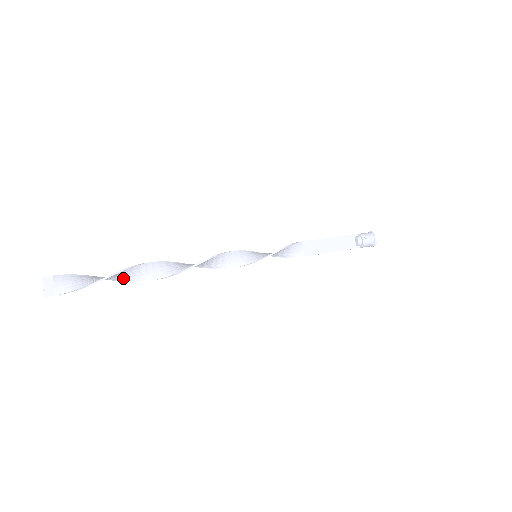
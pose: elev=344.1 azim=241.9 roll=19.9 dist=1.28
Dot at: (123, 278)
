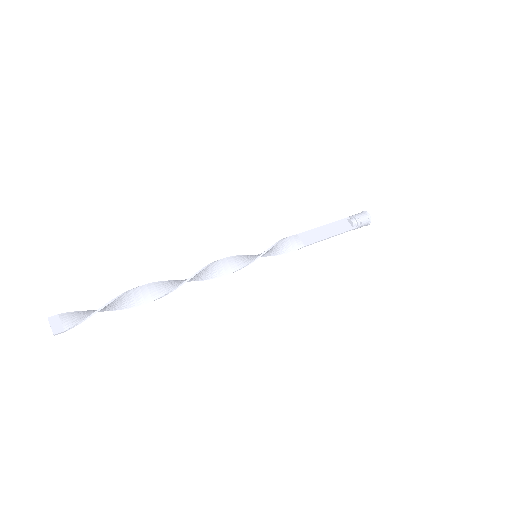
Dot at: (129, 303)
